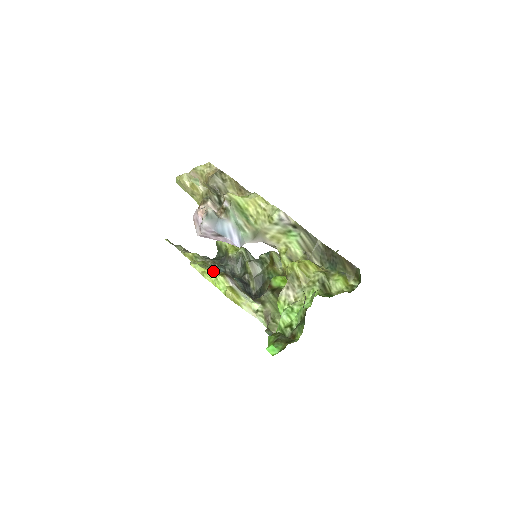
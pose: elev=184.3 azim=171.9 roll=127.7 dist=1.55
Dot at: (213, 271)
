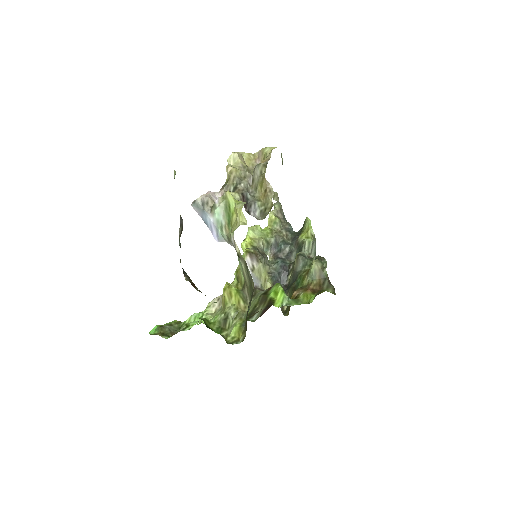
Dot at: (255, 244)
